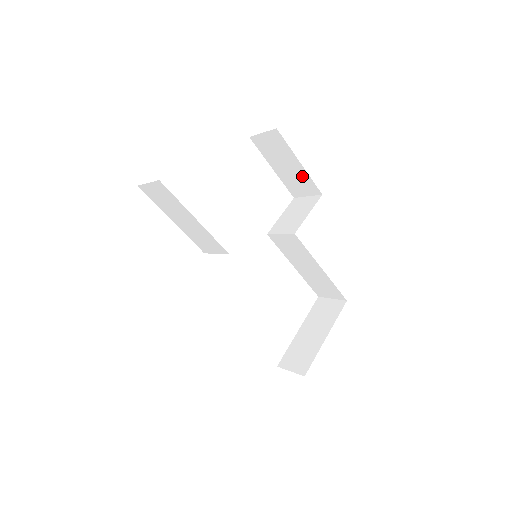
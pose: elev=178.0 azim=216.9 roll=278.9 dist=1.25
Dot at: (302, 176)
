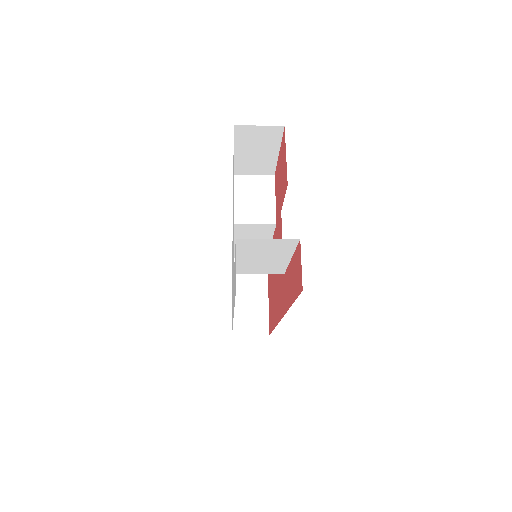
Dot at: (267, 161)
